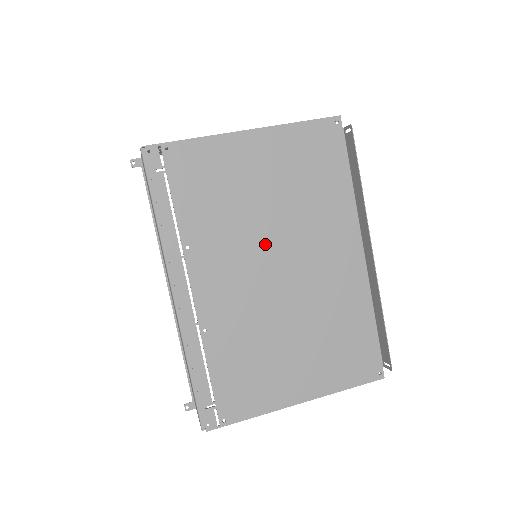
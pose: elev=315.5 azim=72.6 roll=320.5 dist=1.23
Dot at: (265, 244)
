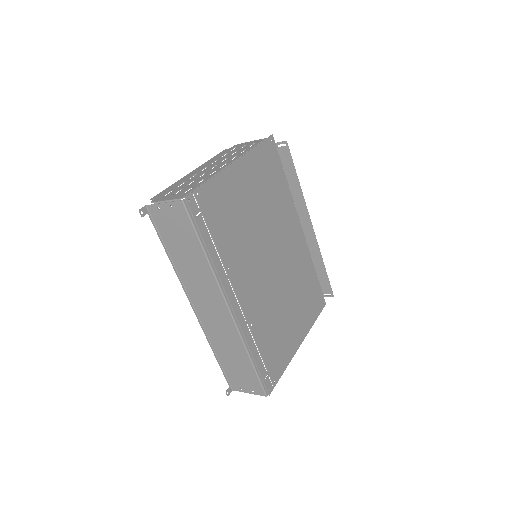
Dot at: (263, 245)
